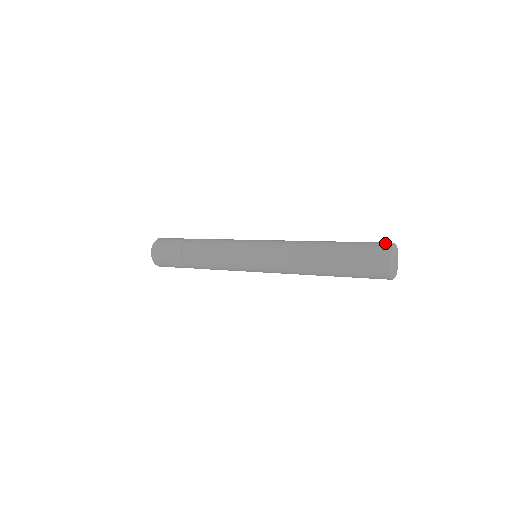
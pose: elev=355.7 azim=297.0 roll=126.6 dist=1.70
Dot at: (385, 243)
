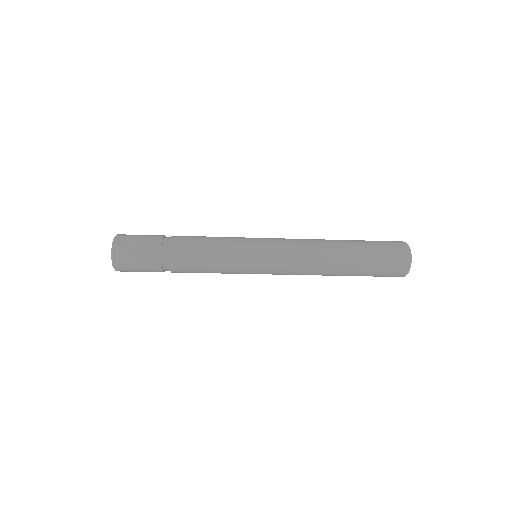
Dot at: occluded
